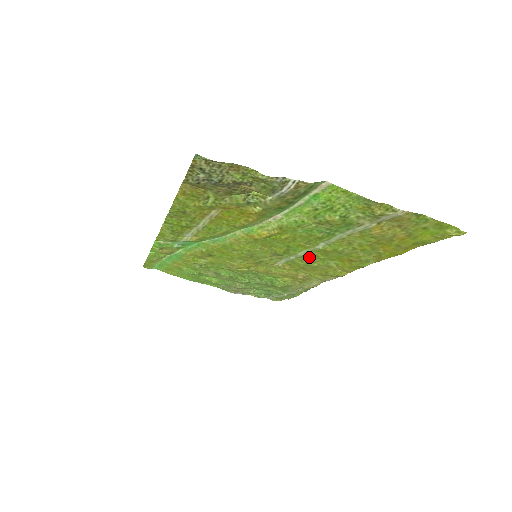
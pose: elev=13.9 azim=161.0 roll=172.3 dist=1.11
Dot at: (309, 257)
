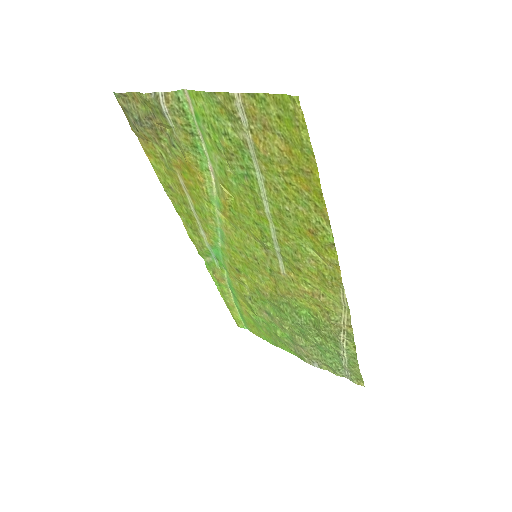
Dot at: (283, 240)
